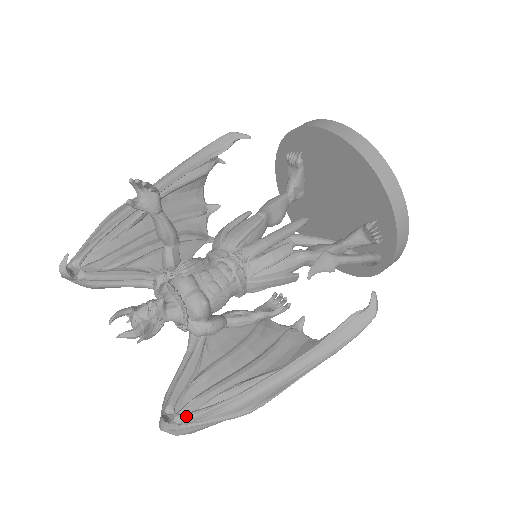
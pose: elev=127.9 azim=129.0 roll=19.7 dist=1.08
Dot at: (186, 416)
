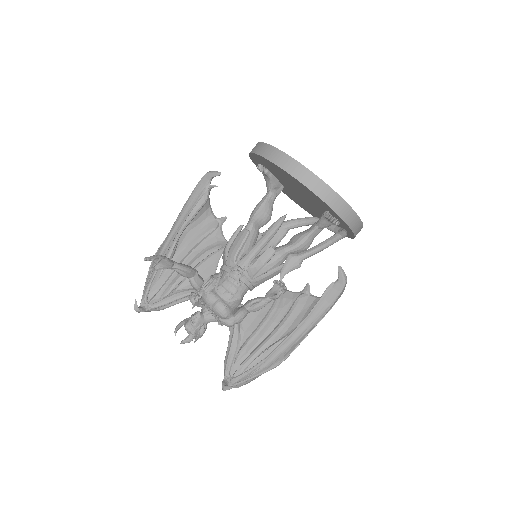
Dot at: (237, 378)
